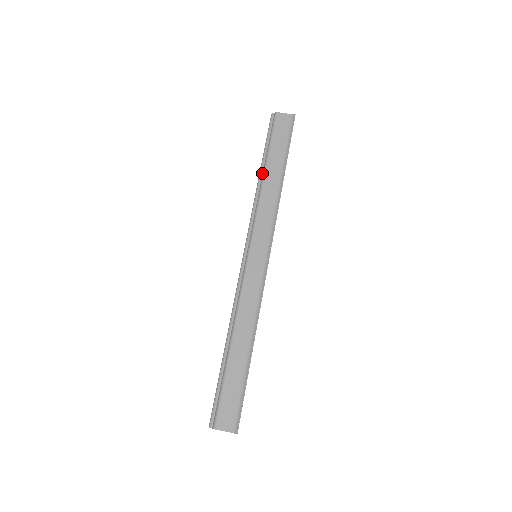
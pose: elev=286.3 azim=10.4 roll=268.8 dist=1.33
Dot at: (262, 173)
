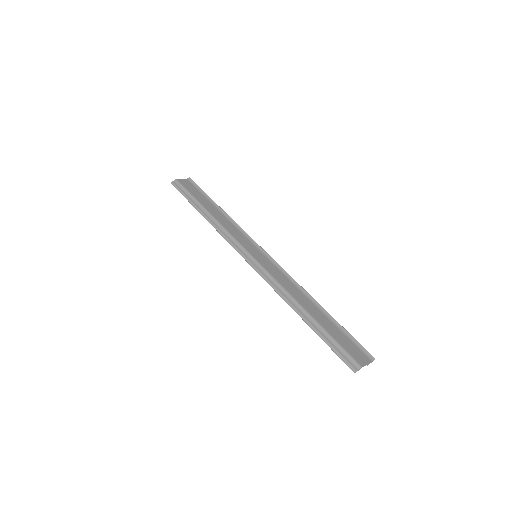
Dot at: (204, 212)
